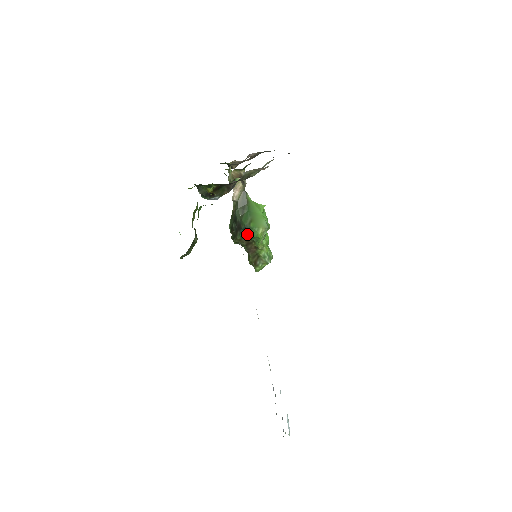
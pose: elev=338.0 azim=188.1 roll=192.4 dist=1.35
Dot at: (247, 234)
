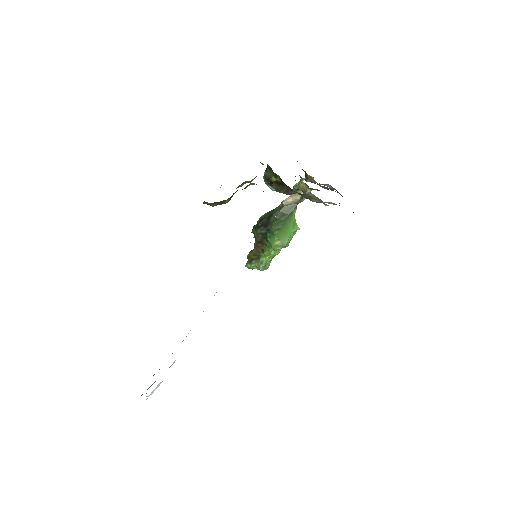
Dot at: occluded
